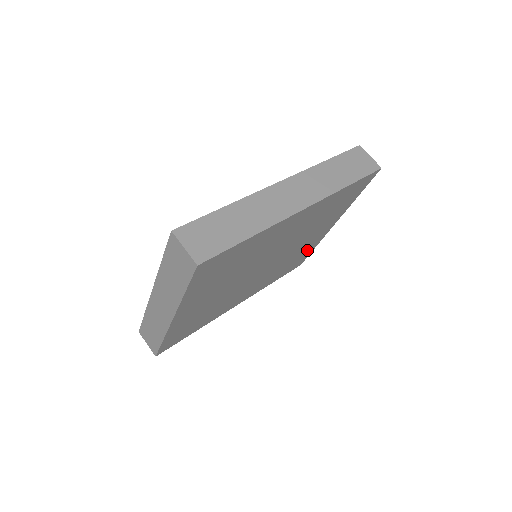
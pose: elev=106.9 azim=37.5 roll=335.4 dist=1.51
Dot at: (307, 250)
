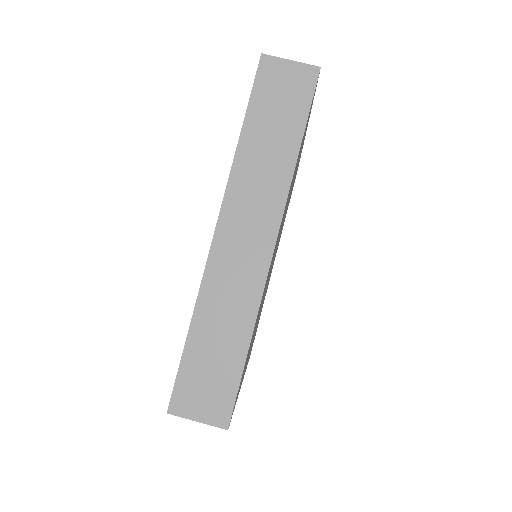
Dot at: occluded
